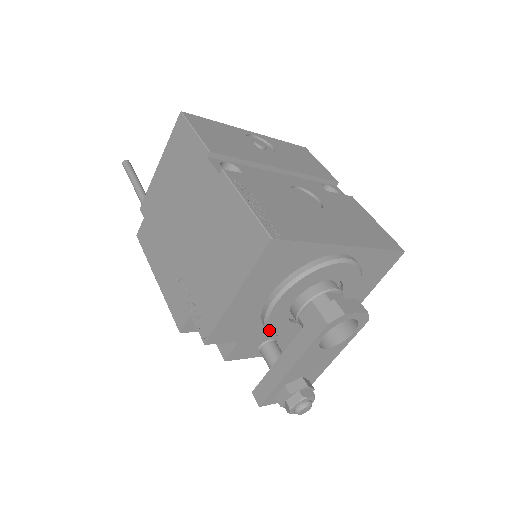
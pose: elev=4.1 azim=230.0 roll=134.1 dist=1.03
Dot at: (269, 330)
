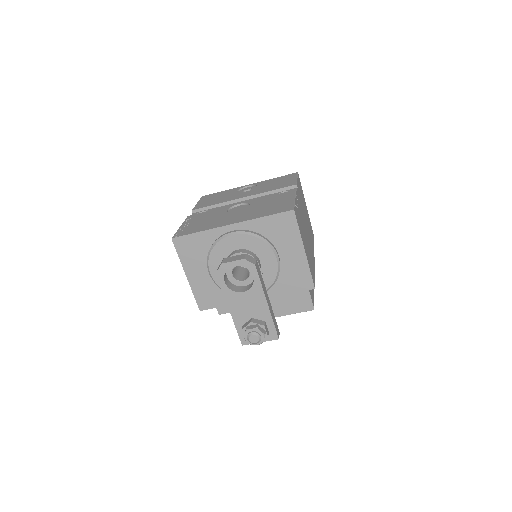
Dot at: occluded
